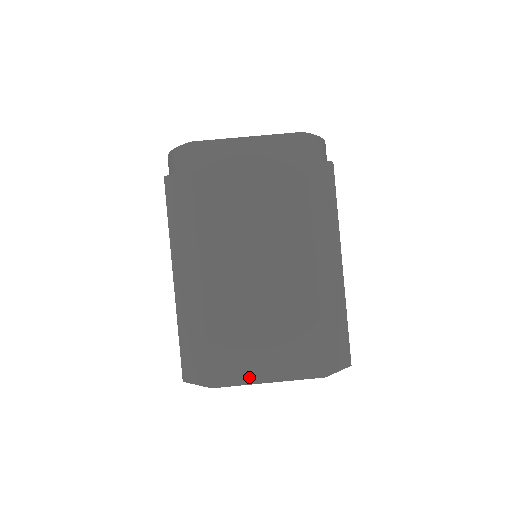
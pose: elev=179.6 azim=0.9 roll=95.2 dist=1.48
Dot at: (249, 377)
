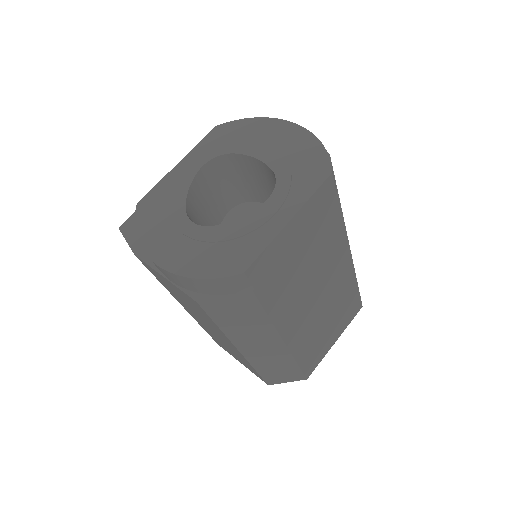
Dot at: (325, 352)
